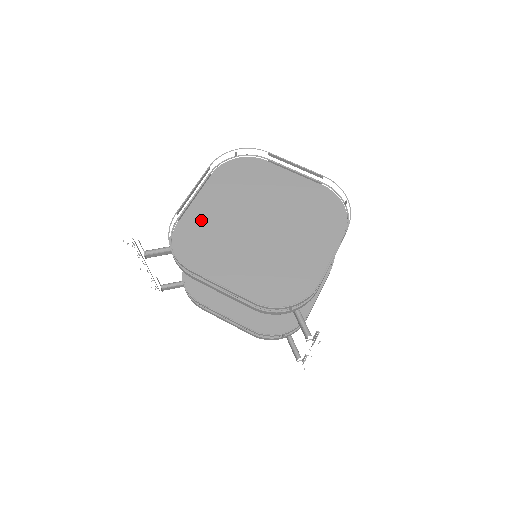
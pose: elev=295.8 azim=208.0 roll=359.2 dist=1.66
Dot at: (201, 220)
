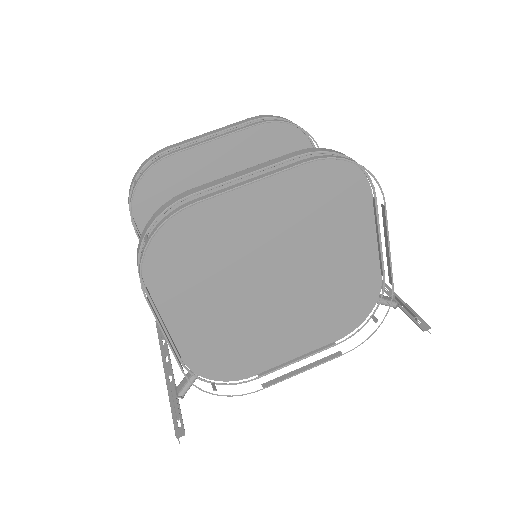
Dot at: (202, 335)
